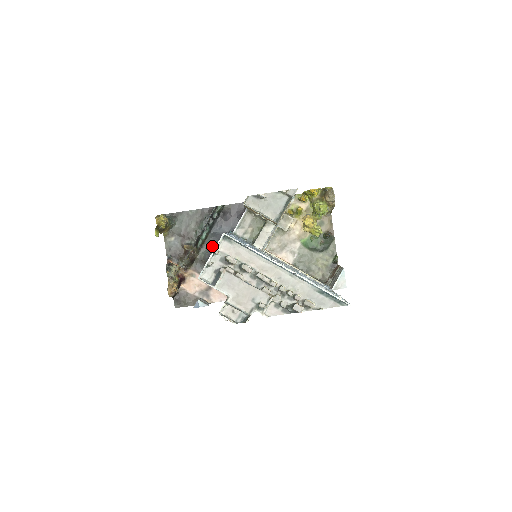
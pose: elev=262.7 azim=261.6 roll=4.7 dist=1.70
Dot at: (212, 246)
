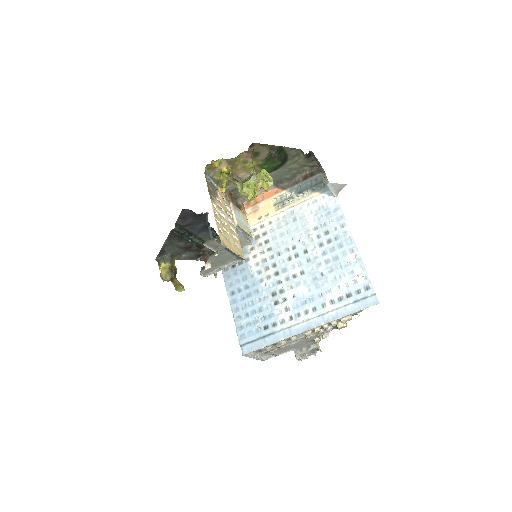
Dot at: occluded
